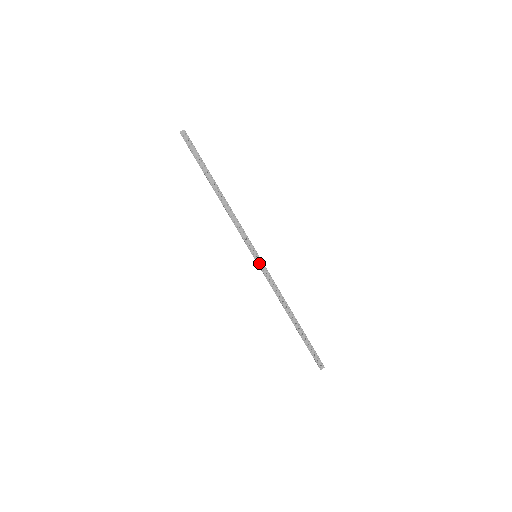
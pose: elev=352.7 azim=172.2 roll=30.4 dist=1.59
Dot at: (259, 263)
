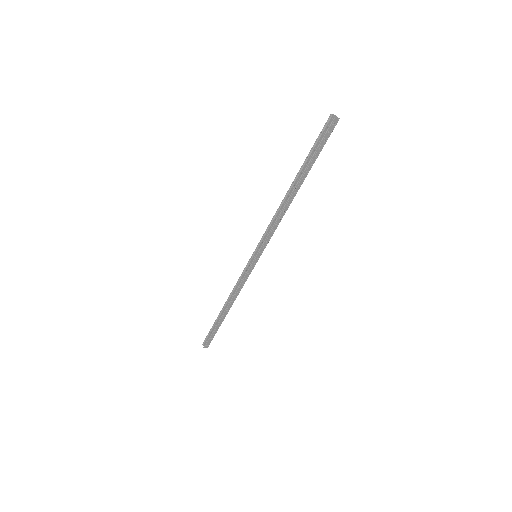
Dot at: (253, 264)
